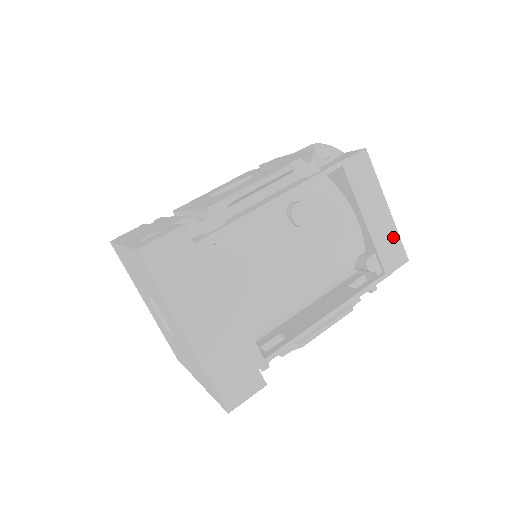
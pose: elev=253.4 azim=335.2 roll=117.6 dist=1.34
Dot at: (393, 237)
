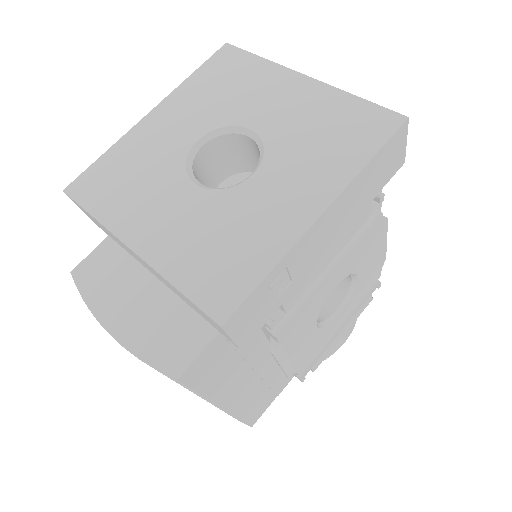
Dot at: occluded
